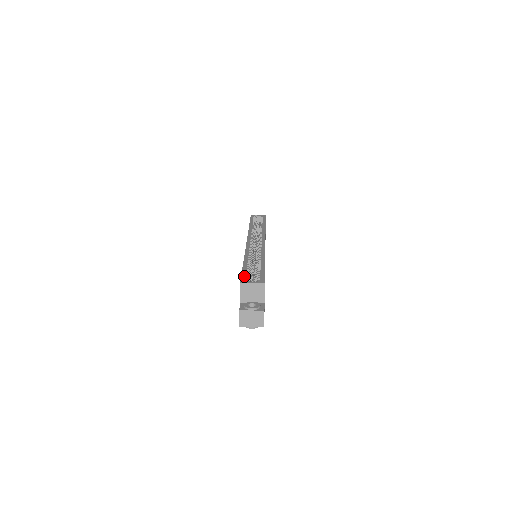
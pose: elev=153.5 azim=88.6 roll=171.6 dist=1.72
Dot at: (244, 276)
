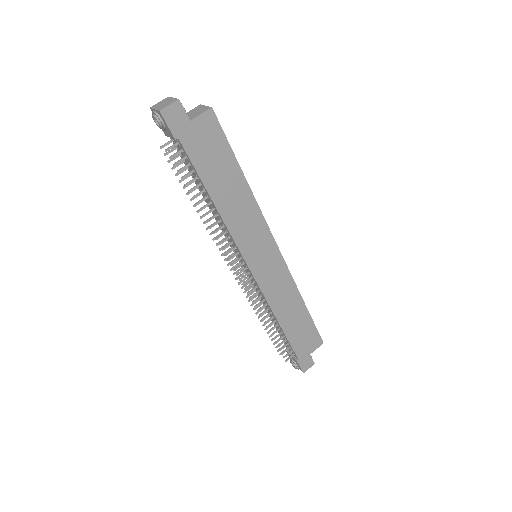
Dot at: occluded
